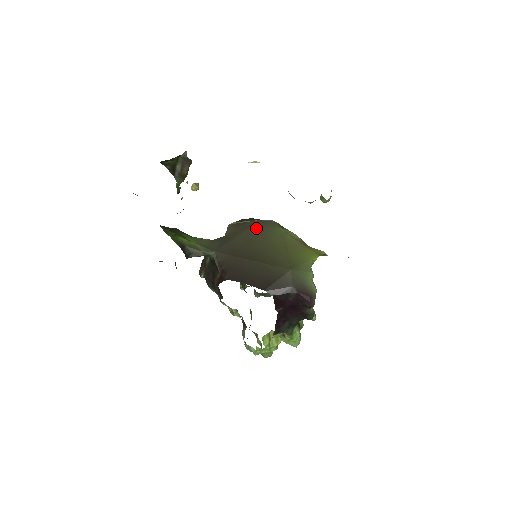
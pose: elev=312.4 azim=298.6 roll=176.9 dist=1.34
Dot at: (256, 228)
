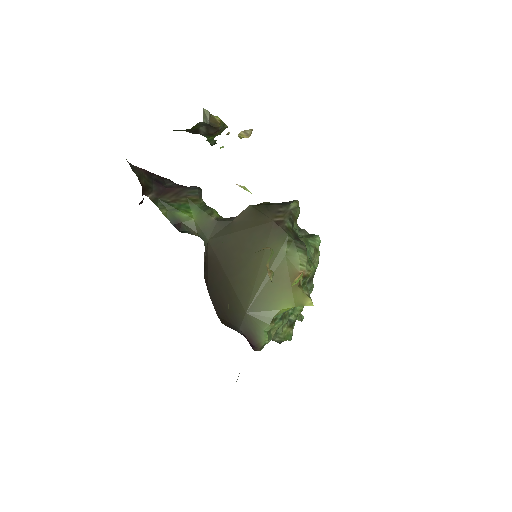
Dot at: (262, 232)
